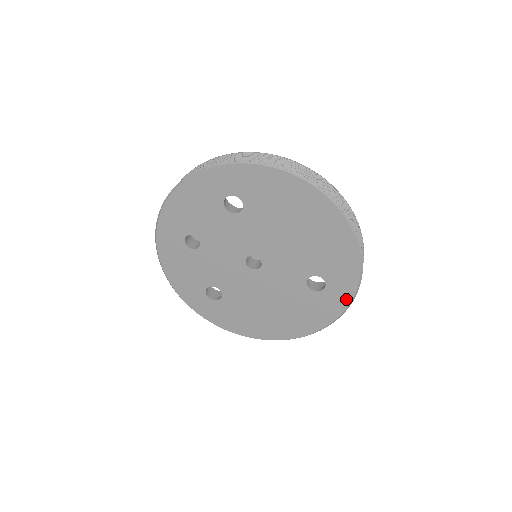
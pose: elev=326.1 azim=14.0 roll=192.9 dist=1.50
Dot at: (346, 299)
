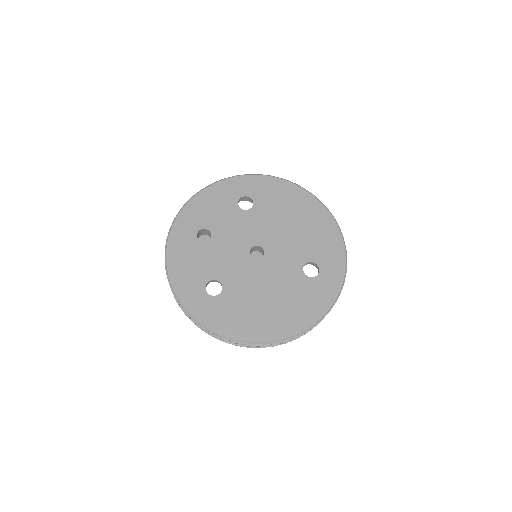
Dot at: (337, 283)
